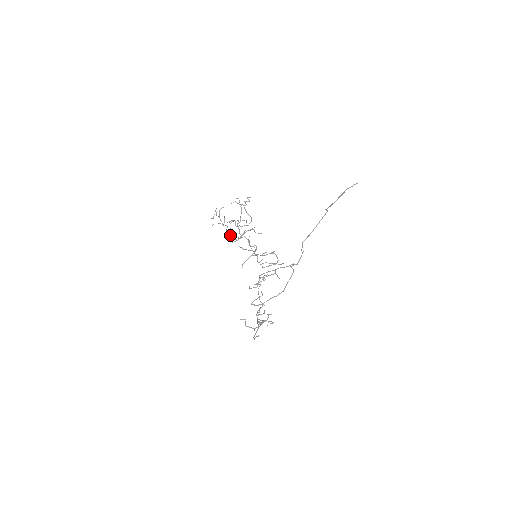
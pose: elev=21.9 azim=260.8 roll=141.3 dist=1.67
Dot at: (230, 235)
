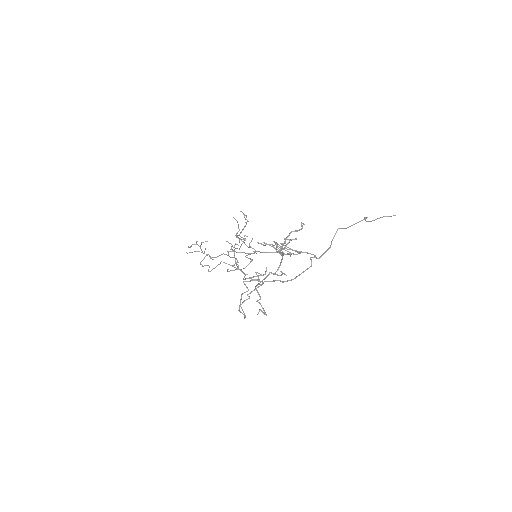
Dot at: occluded
